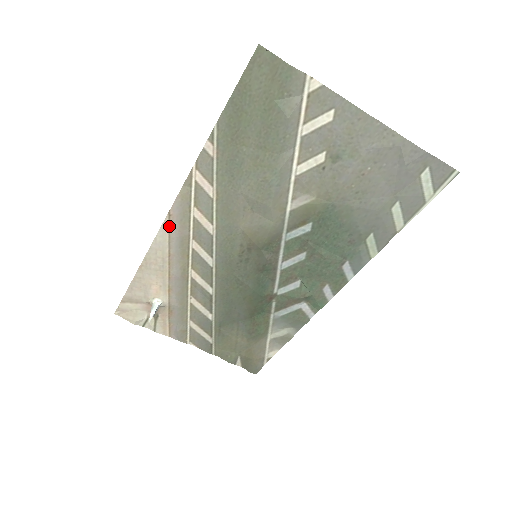
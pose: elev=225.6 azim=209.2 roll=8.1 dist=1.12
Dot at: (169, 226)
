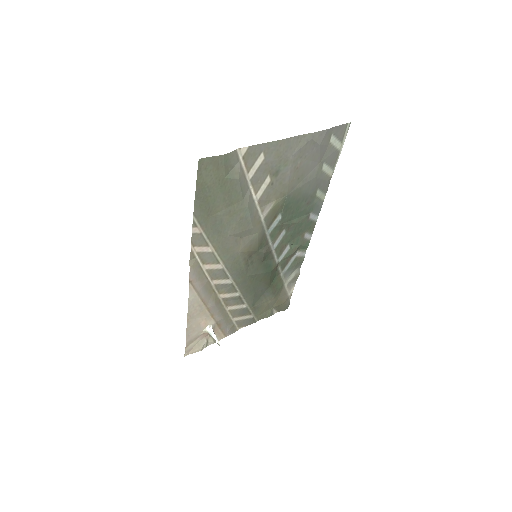
Dot at: (194, 287)
